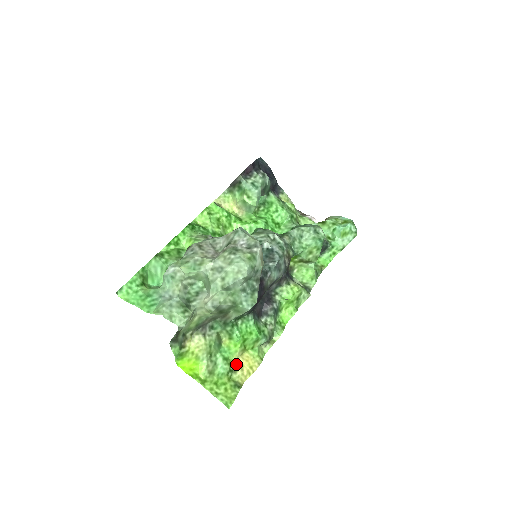
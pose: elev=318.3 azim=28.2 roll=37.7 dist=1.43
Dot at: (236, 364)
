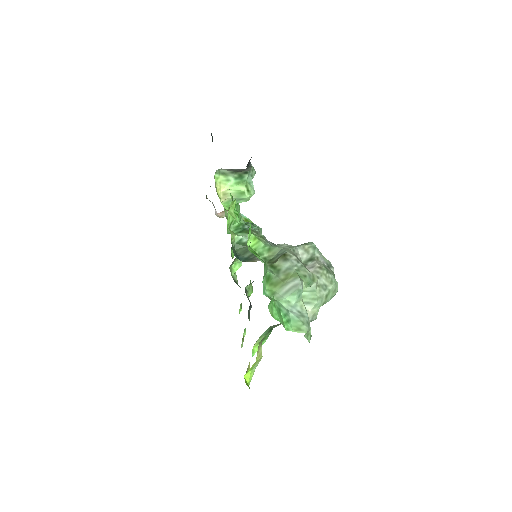
Dot at: (248, 366)
